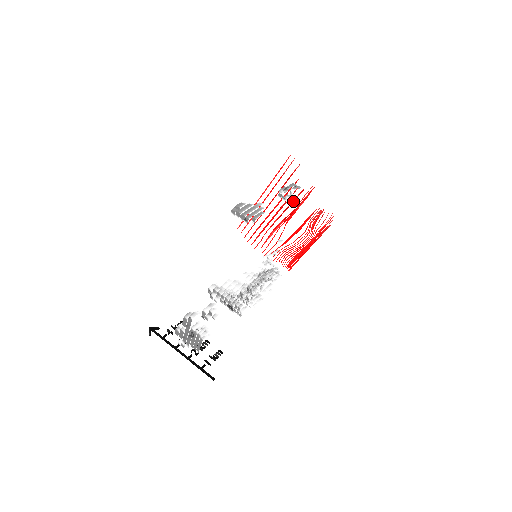
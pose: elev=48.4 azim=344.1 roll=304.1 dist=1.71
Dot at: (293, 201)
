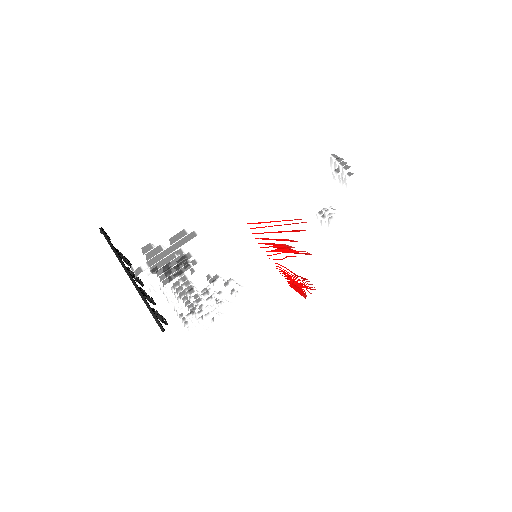
Dot at: occluded
